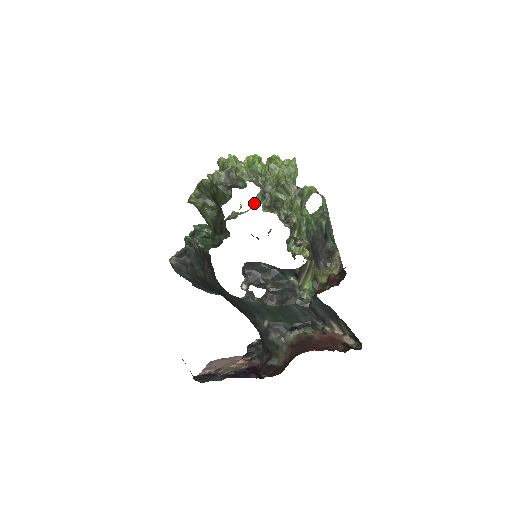
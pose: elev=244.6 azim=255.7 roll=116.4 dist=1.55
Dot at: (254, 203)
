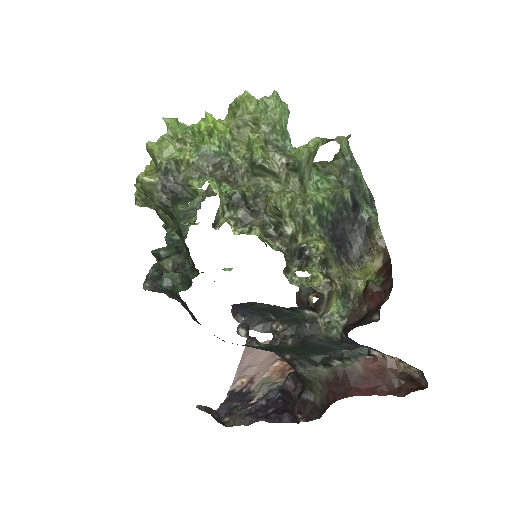
Dot at: (218, 220)
